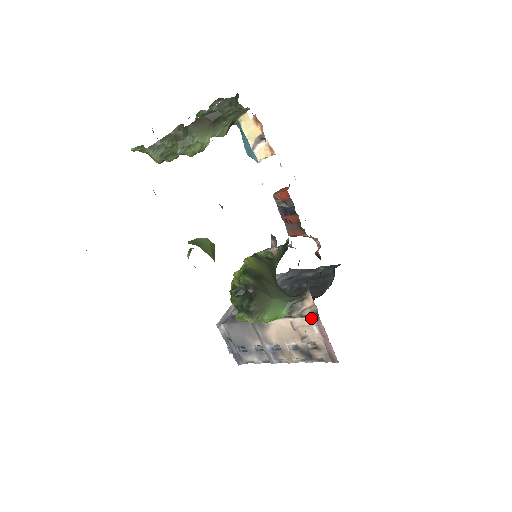
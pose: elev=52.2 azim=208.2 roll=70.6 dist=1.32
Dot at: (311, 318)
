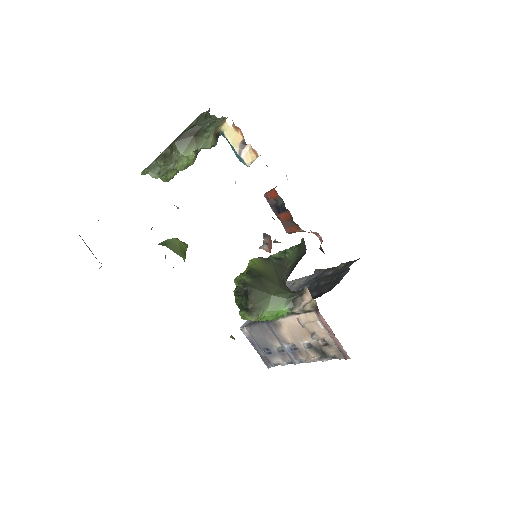
Dot at: (313, 313)
